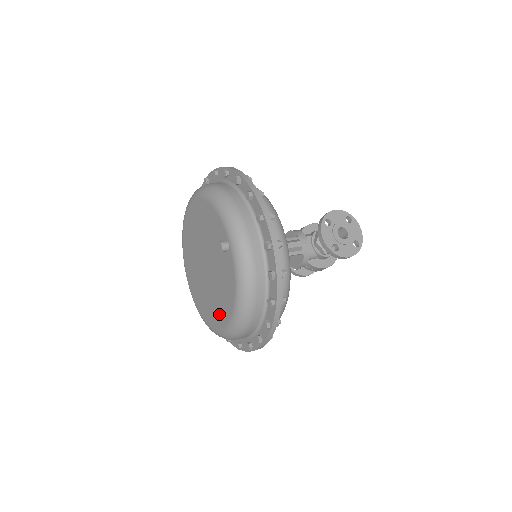
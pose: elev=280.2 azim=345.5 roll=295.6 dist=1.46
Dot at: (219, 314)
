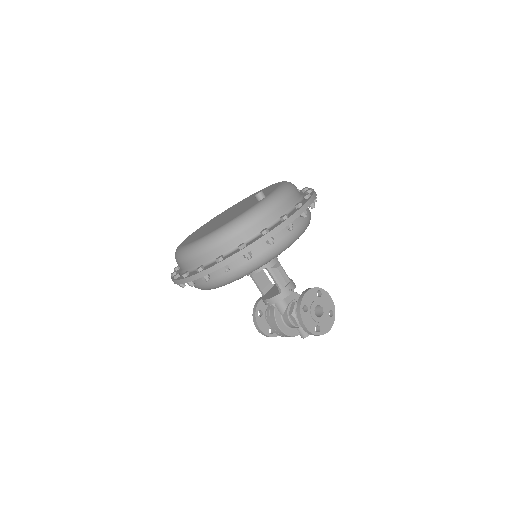
Dot at: (199, 236)
